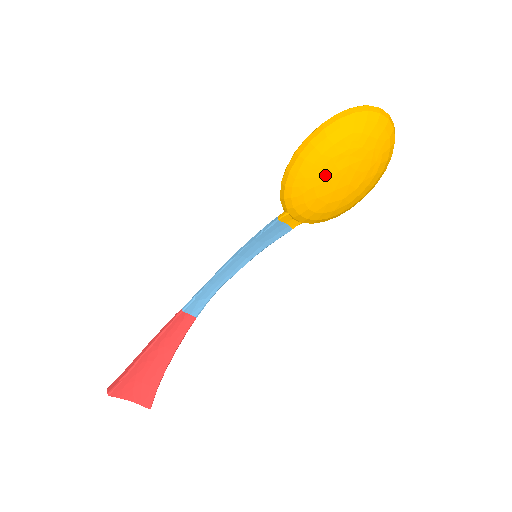
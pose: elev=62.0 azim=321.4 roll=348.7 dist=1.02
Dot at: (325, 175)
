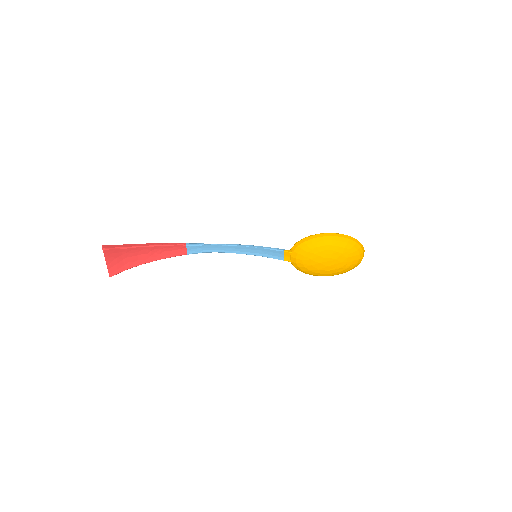
Dot at: (324, 254)
